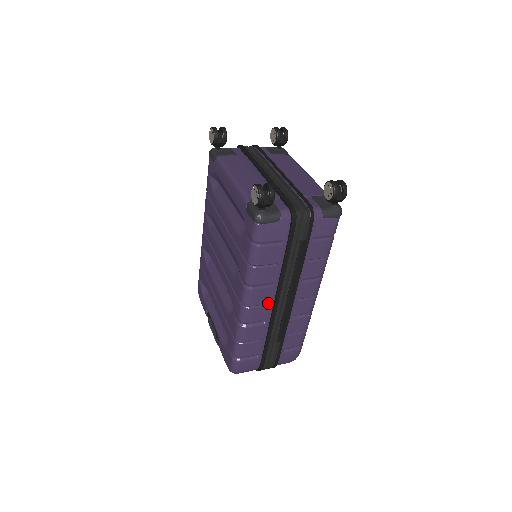
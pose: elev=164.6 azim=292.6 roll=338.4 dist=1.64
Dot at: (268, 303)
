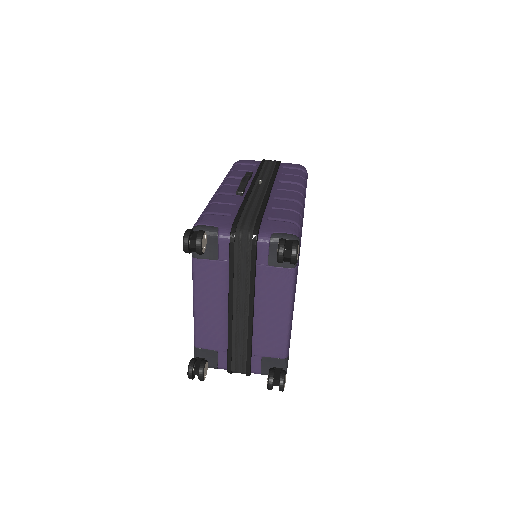
Dot at: occluded
